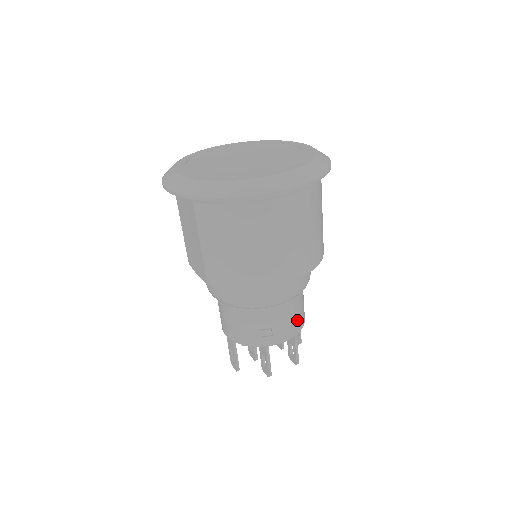
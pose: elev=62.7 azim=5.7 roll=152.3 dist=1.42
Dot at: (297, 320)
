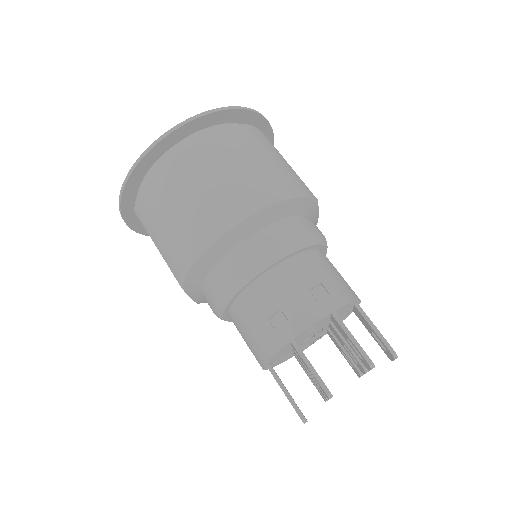
Dot at: (323, 293)
